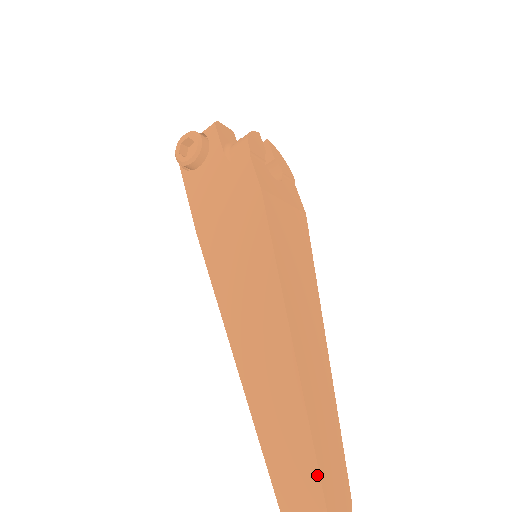
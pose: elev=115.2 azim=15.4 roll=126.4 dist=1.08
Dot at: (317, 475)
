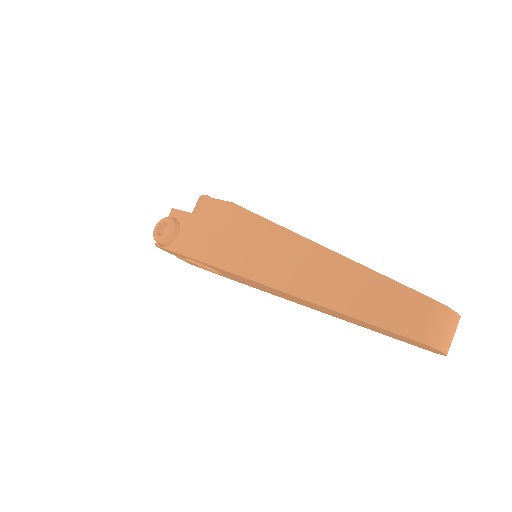
Dot at: (408, 289)
